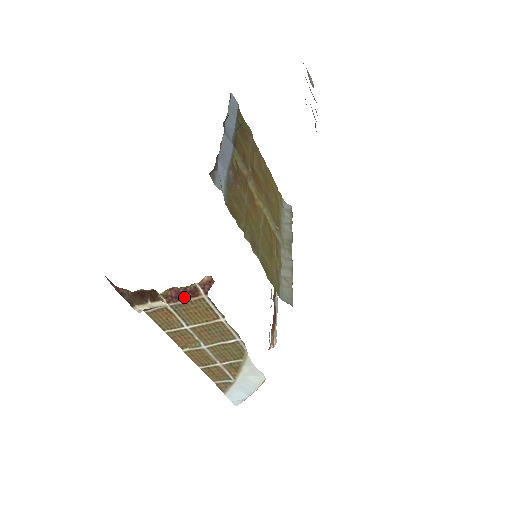
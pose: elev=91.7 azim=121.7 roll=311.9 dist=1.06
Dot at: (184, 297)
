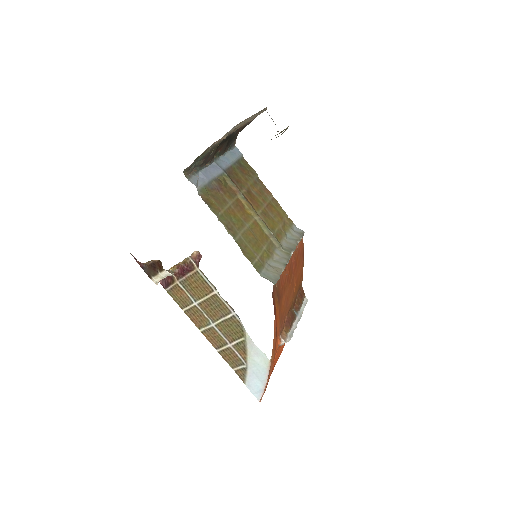
Dot at: (186, 272)
